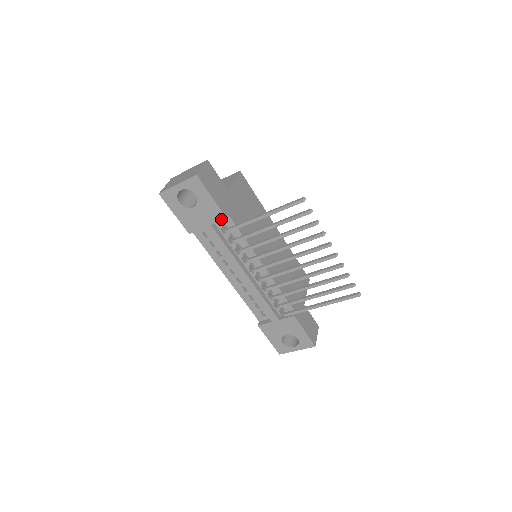
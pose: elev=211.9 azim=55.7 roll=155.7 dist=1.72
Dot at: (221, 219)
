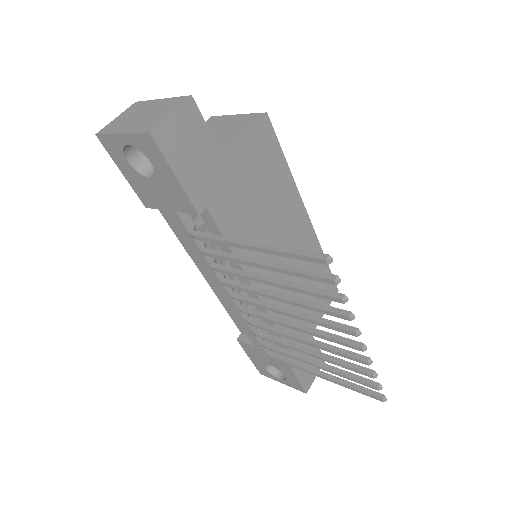
Dot at: (191, 212)
